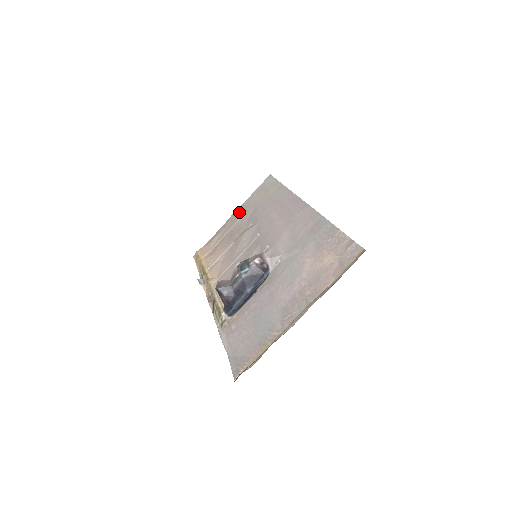
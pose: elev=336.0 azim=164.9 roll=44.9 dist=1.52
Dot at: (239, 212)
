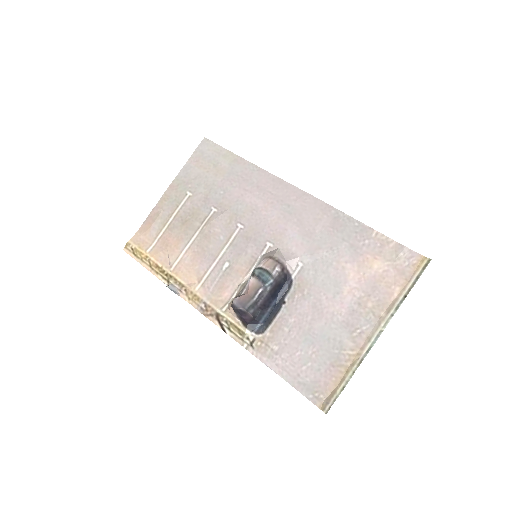
Dot at: (178, 189)
